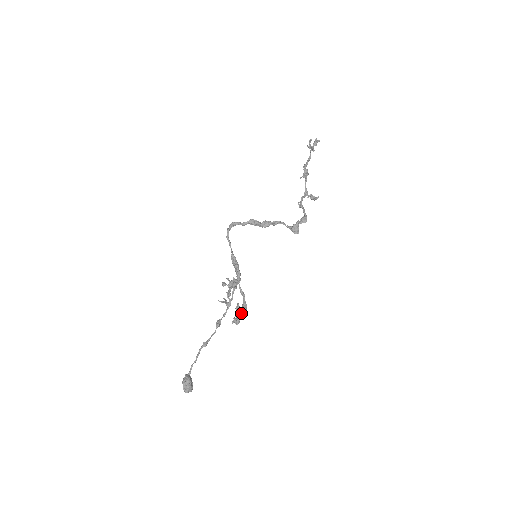
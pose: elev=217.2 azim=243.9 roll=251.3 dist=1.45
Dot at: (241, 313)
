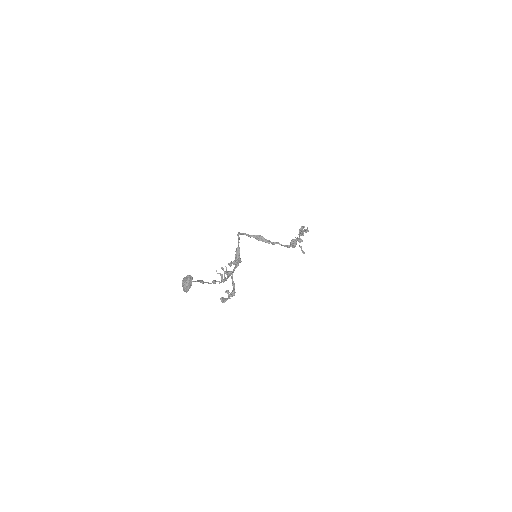
Dot at: (229, 296)
